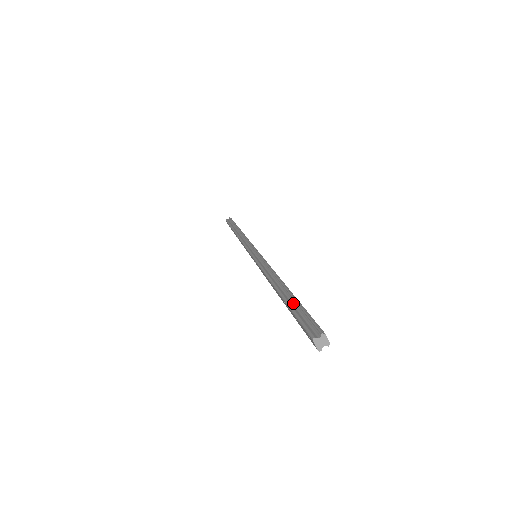
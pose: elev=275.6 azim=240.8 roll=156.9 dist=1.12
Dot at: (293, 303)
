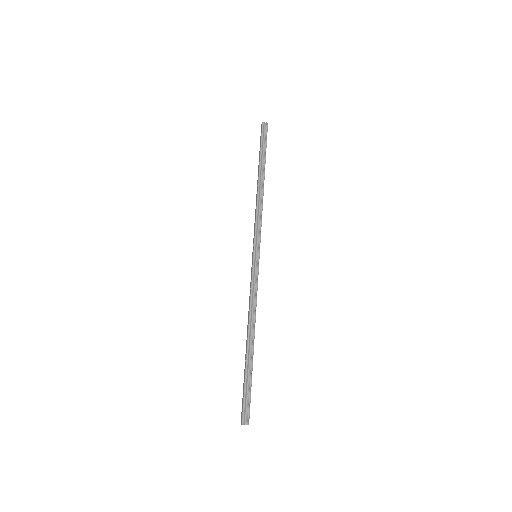
Dot at: (249, 372)
